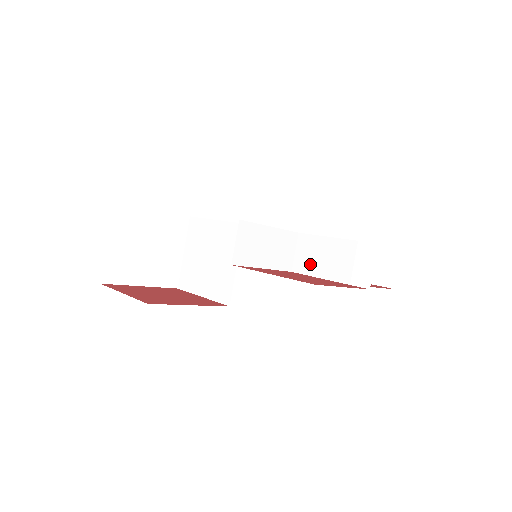
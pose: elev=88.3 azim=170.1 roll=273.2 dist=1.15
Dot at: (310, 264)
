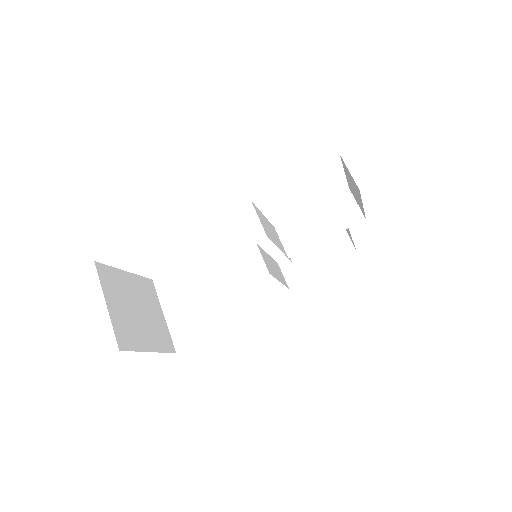
Dot at: (302, 240)
